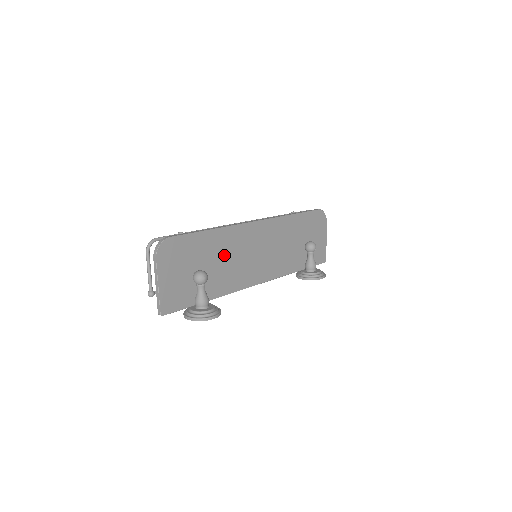
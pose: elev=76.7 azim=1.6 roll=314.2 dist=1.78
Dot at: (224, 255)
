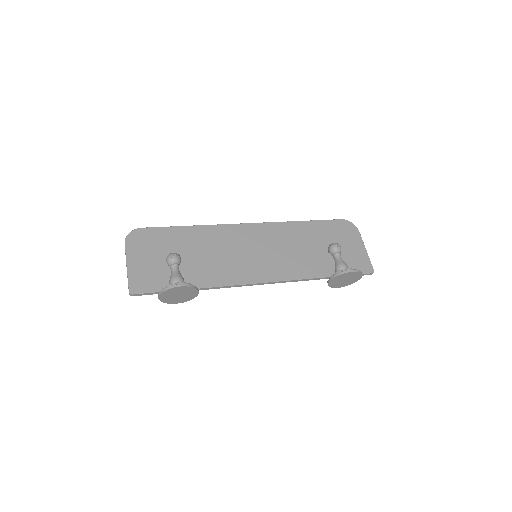
Dot at: (209, 249)
